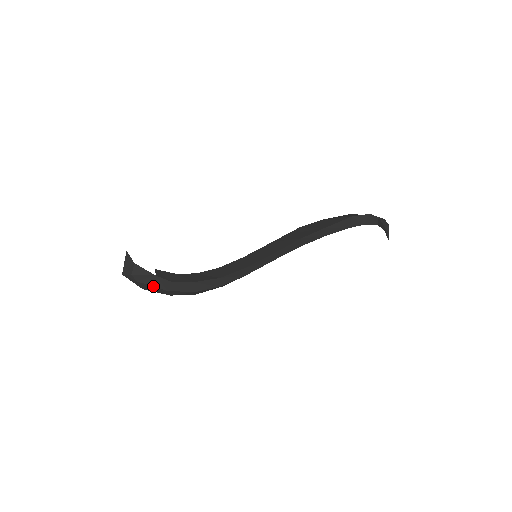
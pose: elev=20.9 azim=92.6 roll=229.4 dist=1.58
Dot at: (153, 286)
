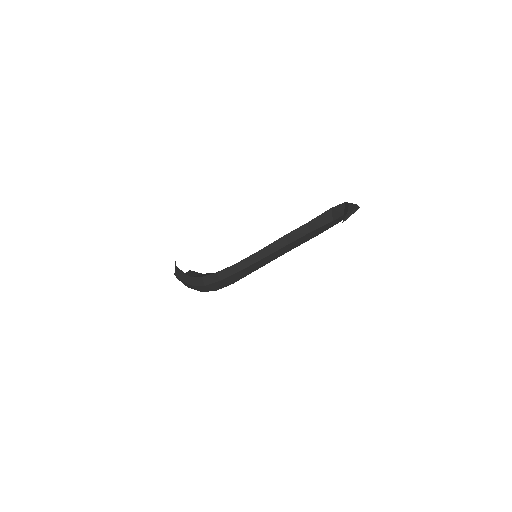
Dot at: (185, 282)
